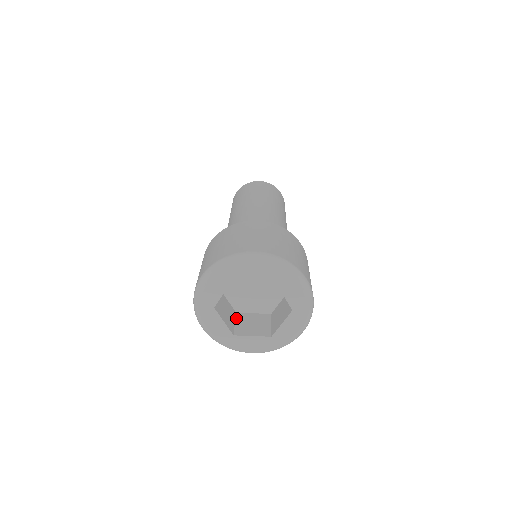
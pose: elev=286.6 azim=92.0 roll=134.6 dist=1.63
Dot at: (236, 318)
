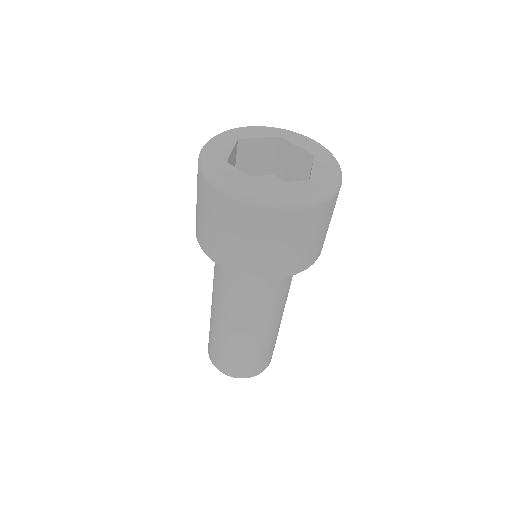
Dot at: occluded
